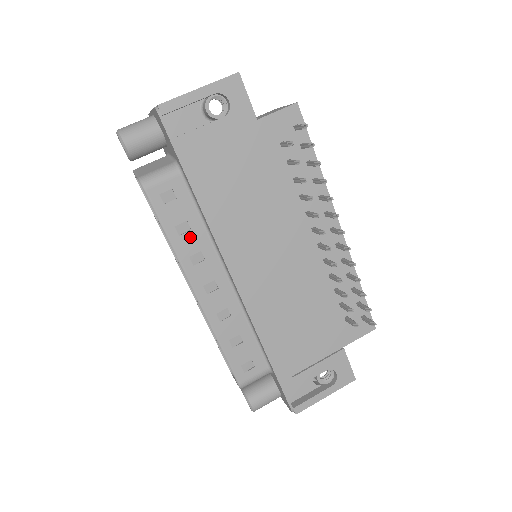
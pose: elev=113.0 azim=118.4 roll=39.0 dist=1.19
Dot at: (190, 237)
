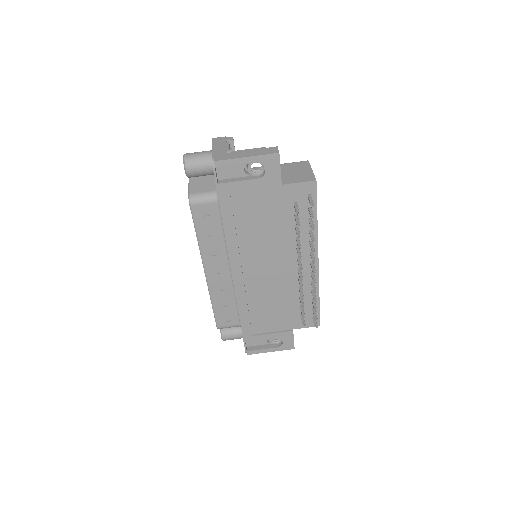
Dot at: (212, 240)
